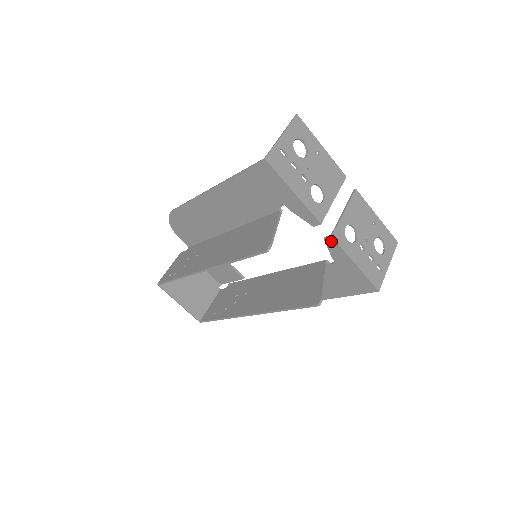
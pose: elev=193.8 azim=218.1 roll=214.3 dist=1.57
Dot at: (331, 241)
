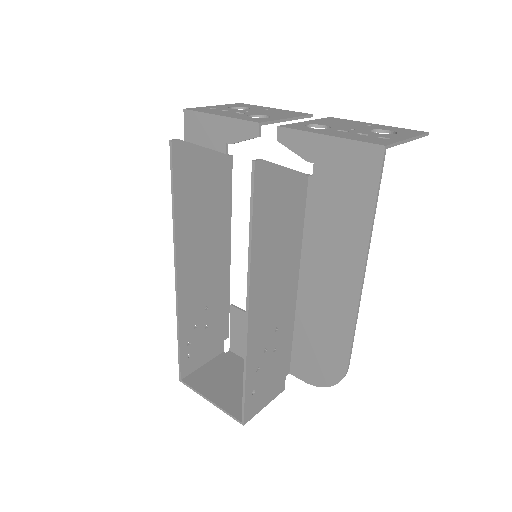
Dot at: (283, 134)
